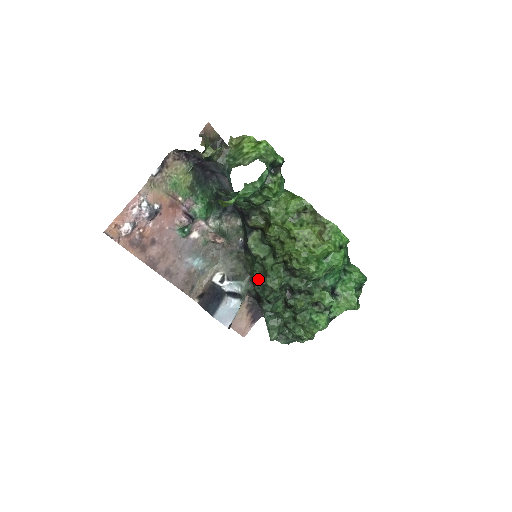
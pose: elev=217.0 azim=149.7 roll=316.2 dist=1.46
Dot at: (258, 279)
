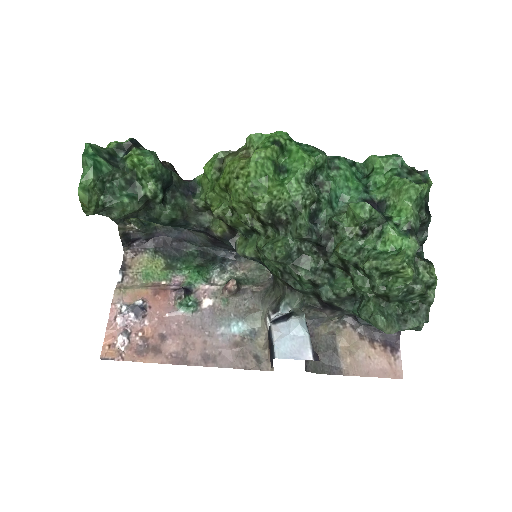
Dot at: (278, 273)
